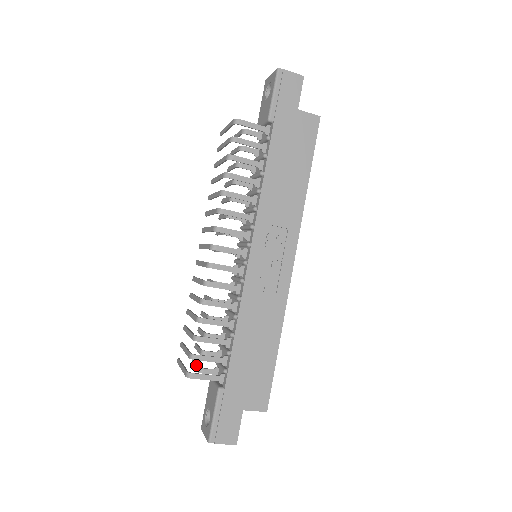
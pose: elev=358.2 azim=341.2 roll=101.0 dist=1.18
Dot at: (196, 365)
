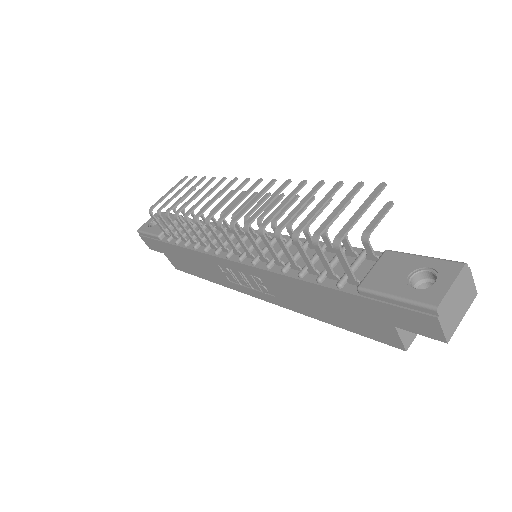
Dot at: occluded
